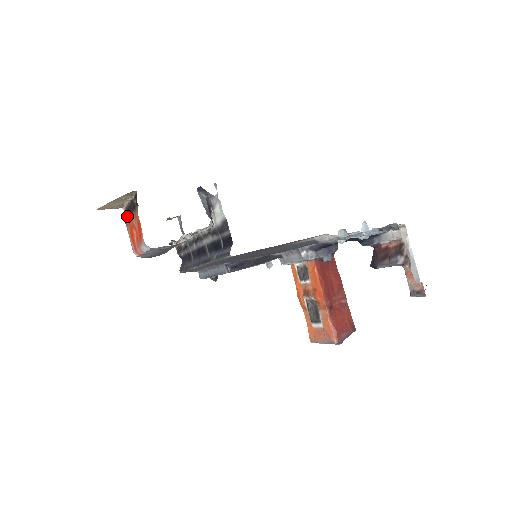
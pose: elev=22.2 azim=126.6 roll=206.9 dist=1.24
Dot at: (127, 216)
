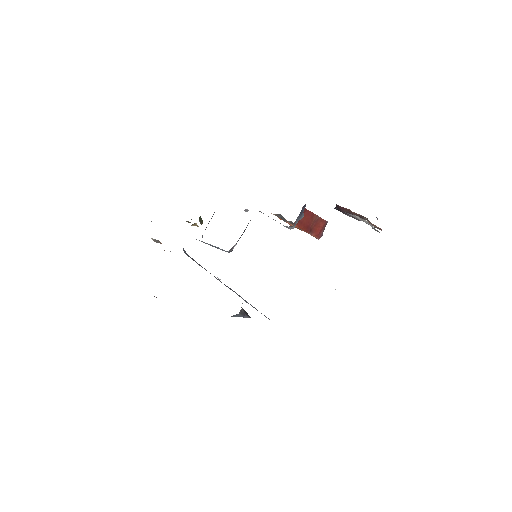
Dot at: occluded
